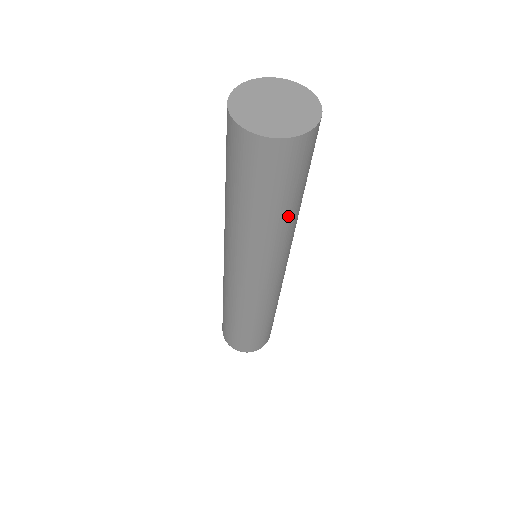
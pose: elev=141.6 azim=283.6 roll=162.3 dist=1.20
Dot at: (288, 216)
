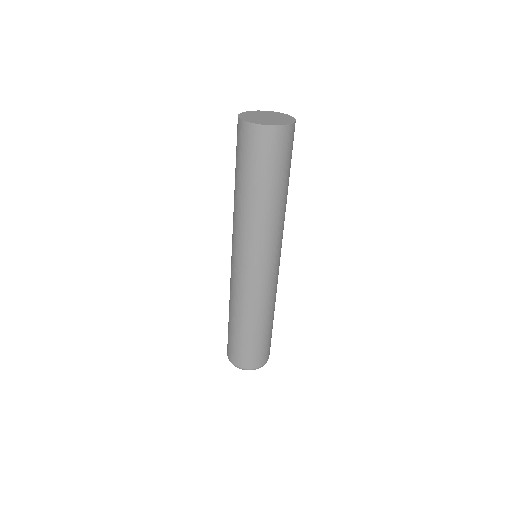
Dot at: (263, 199)
